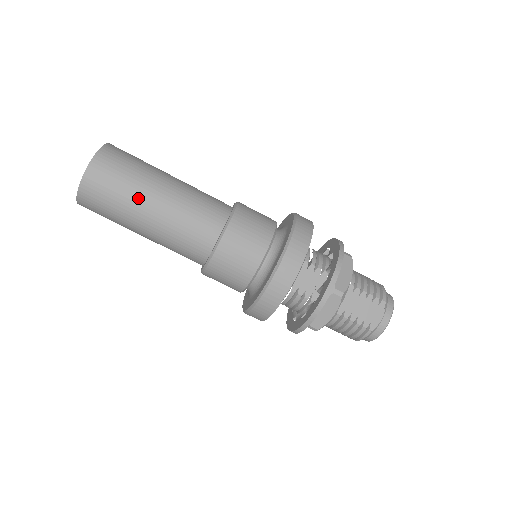
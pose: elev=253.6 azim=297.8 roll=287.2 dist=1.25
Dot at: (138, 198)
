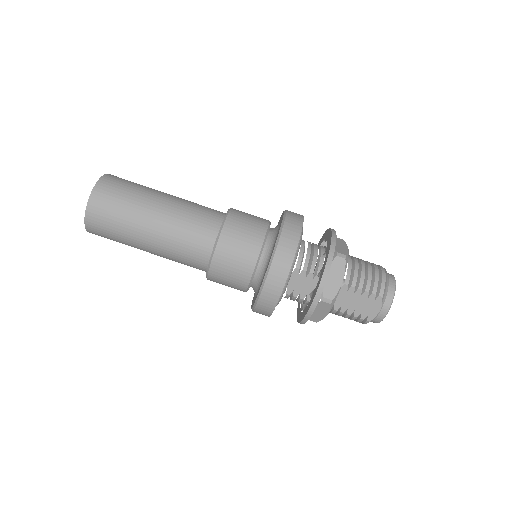
Dot at: (134, 233)
